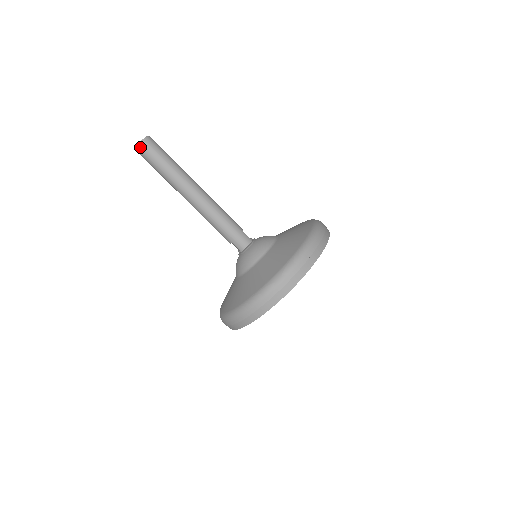
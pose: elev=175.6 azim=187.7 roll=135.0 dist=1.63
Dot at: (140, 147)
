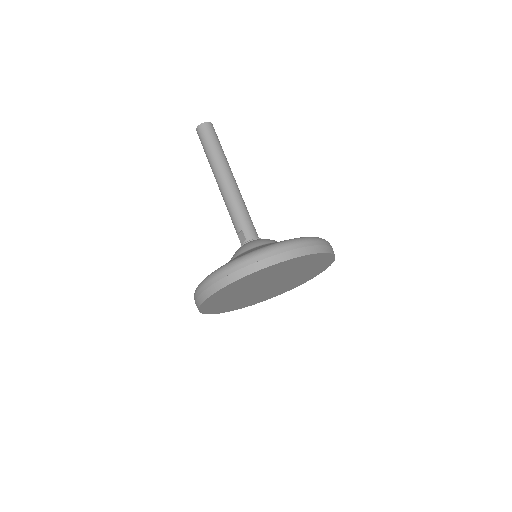
Dot at: (204, 125)
